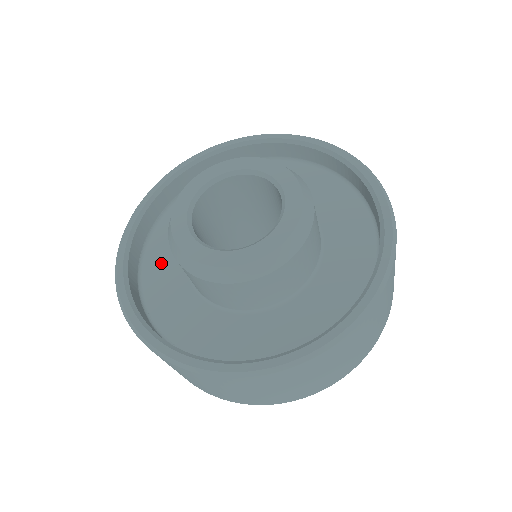
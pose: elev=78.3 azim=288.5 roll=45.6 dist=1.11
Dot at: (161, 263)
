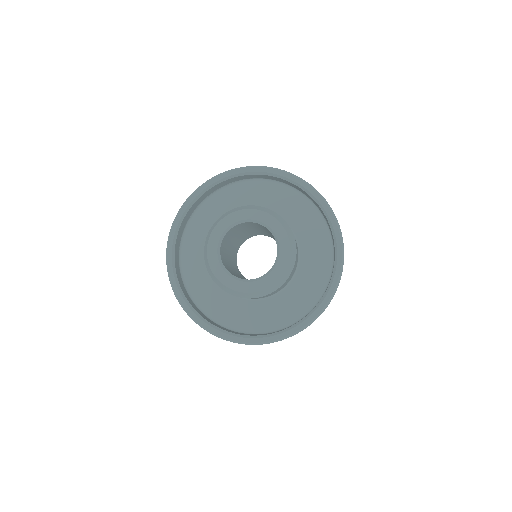
Dot at: (194, 252)
